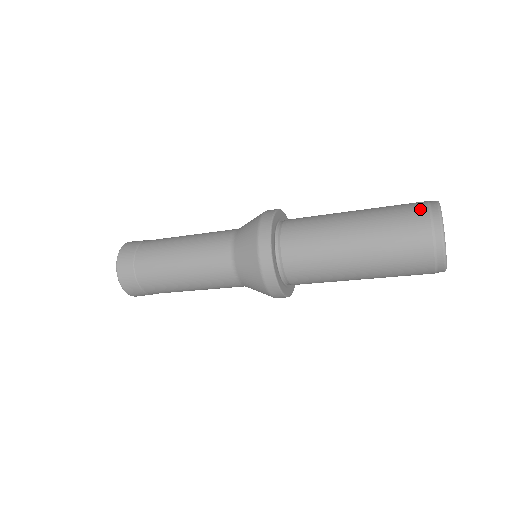
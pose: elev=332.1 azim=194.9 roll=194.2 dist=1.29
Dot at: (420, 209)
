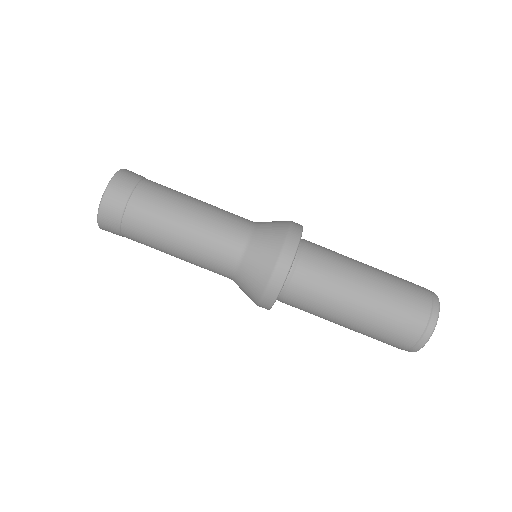
Dot at: (424, 307)
